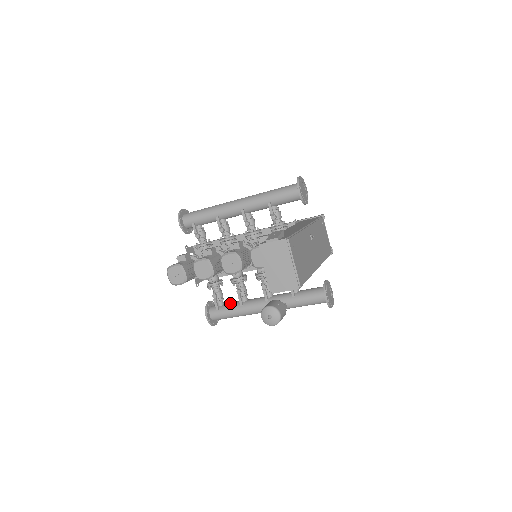
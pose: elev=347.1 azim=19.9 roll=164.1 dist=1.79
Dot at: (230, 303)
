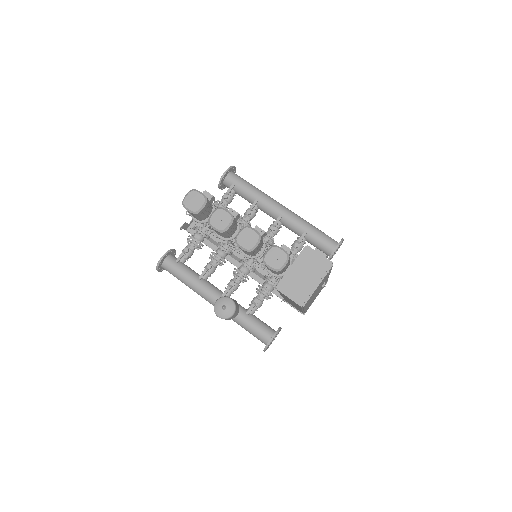
Dot at: (190, 268)
